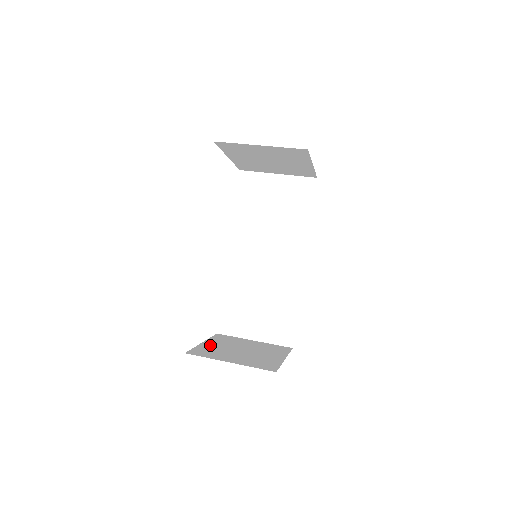
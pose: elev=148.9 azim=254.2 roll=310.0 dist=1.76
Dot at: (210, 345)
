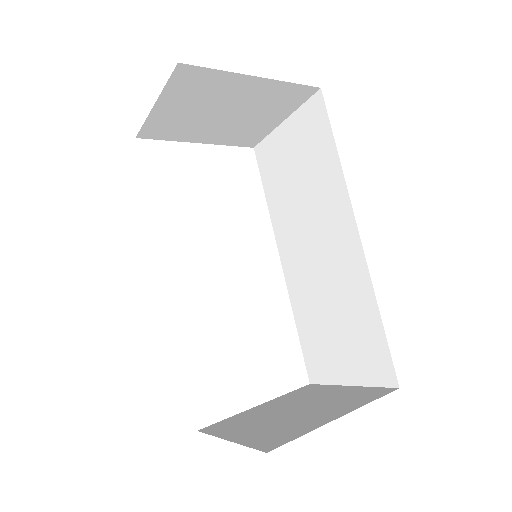
Dot at: (258, 409)
